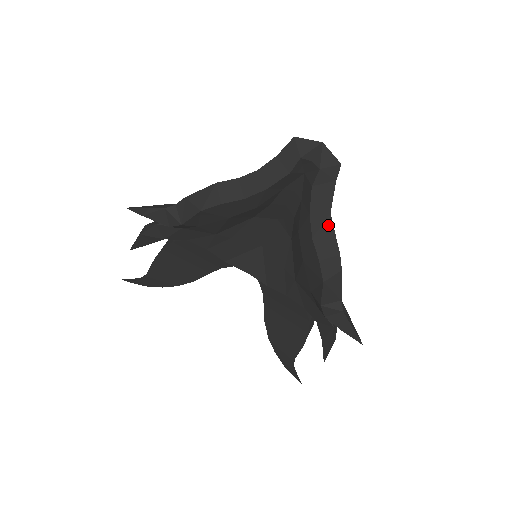
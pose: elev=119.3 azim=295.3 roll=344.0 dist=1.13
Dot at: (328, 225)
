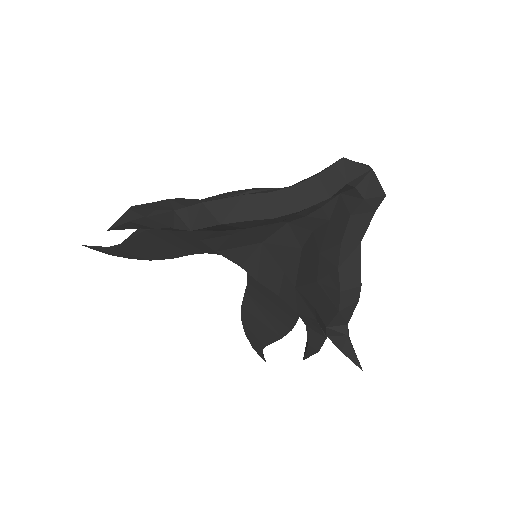
Dot at: (356, 255)
